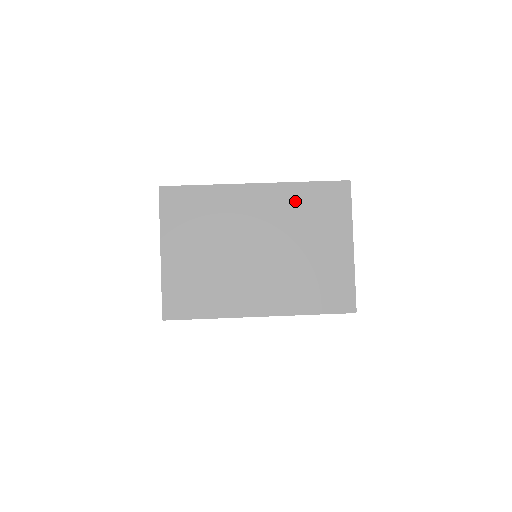
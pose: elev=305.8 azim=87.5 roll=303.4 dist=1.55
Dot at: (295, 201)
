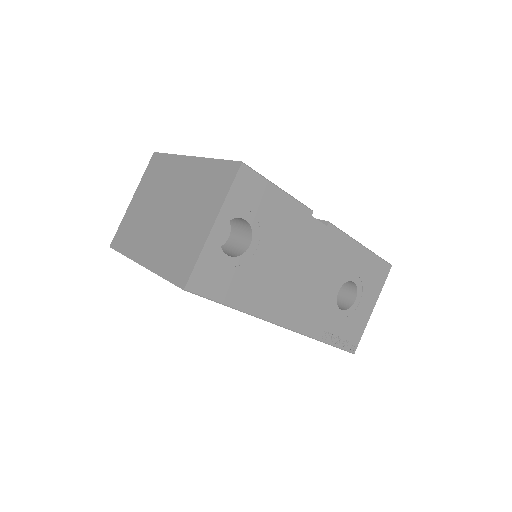
Dot at: (203, 175)
